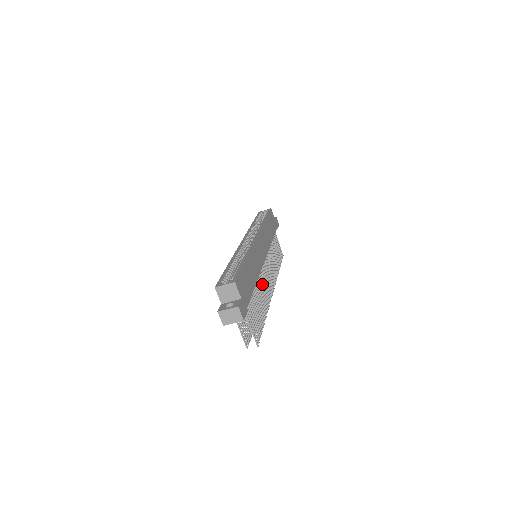
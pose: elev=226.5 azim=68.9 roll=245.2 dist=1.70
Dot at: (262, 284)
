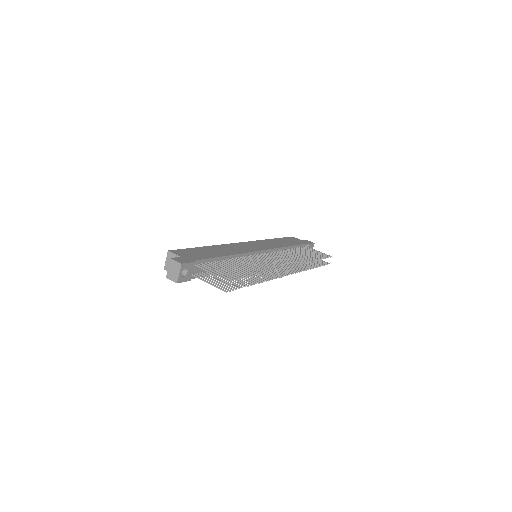
Dot at: occluded
